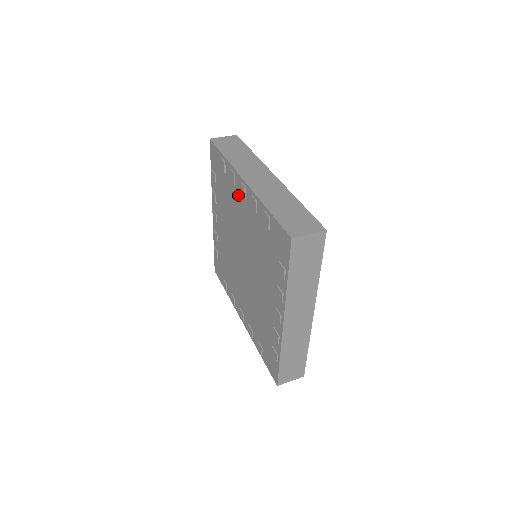
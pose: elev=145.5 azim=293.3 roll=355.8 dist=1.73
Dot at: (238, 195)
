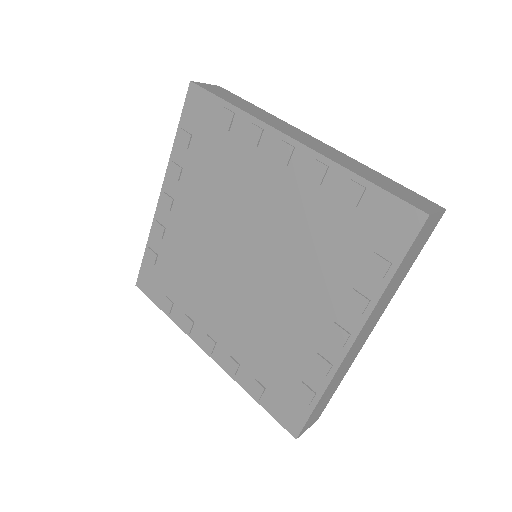
Dot at: (263, 162)
